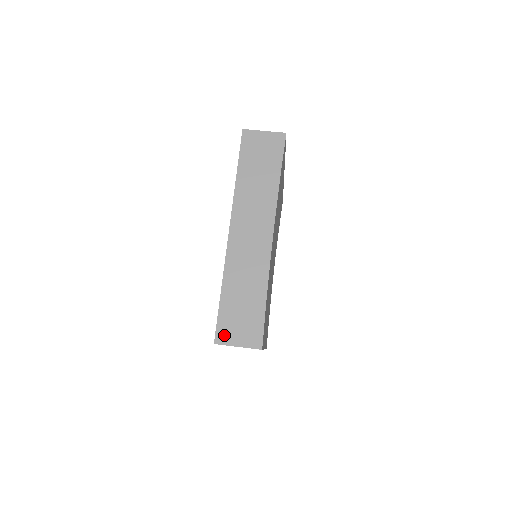
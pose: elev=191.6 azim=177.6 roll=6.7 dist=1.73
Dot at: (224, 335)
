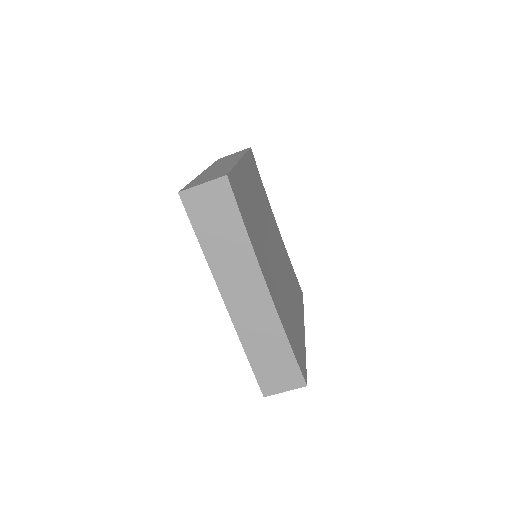
Dot at: (269, 388)
